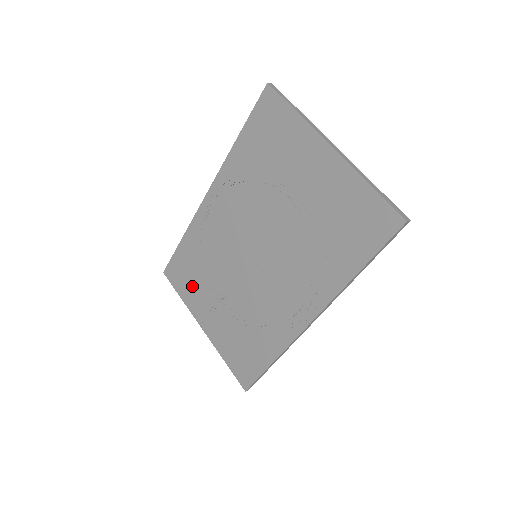
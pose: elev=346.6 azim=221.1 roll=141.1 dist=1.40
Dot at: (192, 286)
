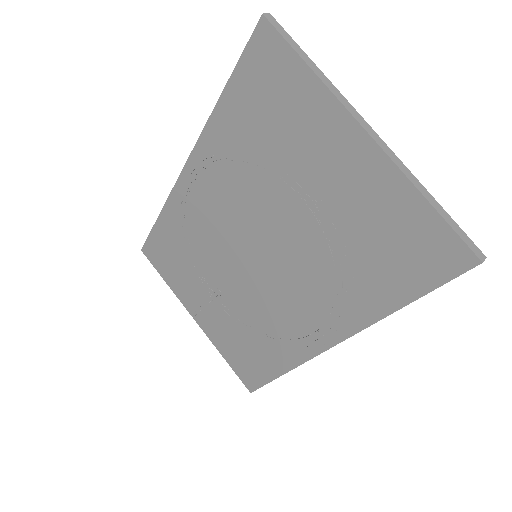
Dot at: (178, 273)
